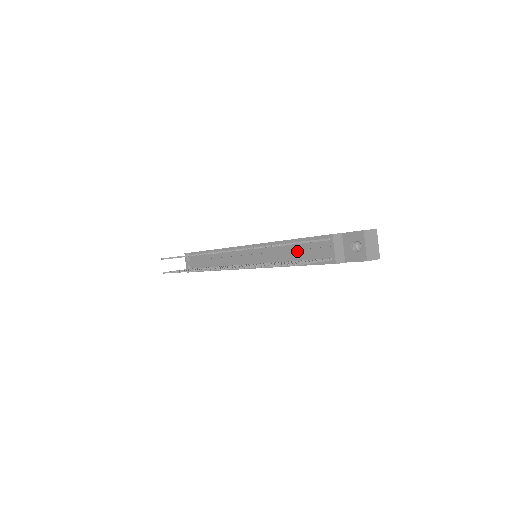
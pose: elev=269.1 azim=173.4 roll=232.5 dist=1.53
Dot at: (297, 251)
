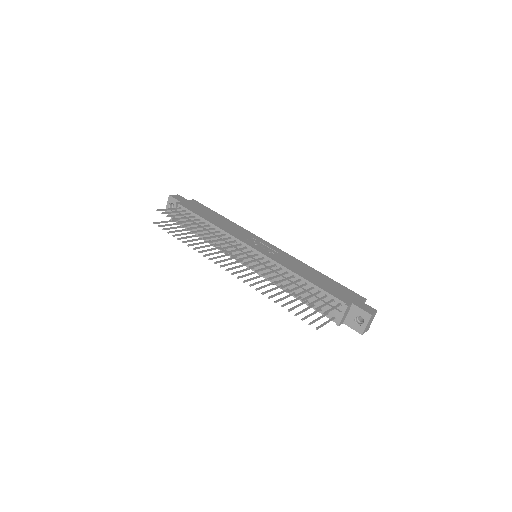
Dot at: (307, 293)
